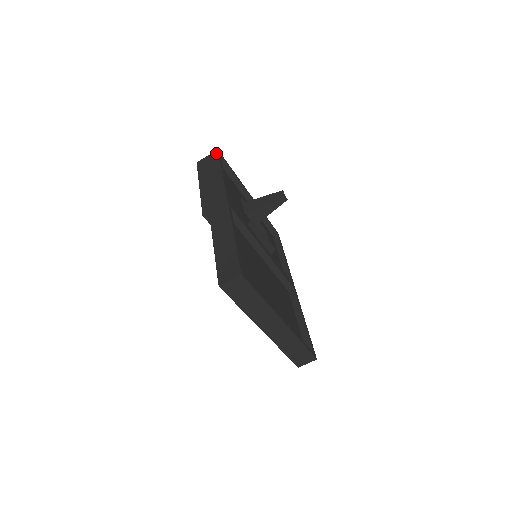
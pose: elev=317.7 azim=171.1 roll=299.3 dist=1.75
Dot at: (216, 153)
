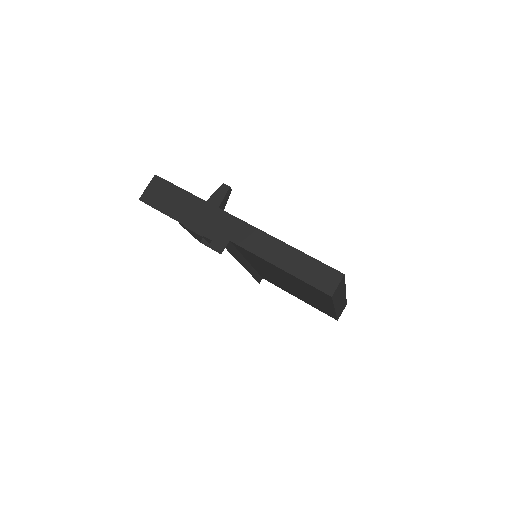
Dot at: (158, 179)
